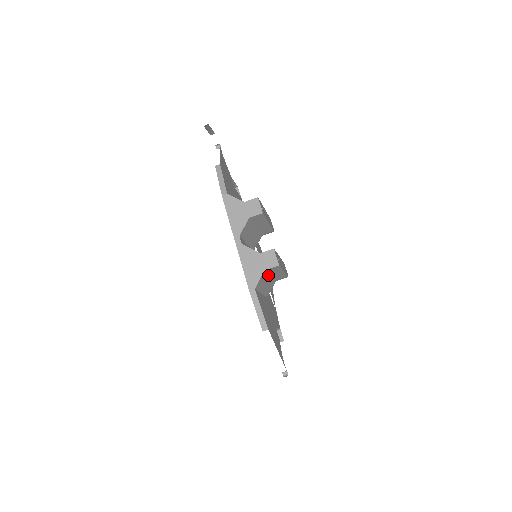
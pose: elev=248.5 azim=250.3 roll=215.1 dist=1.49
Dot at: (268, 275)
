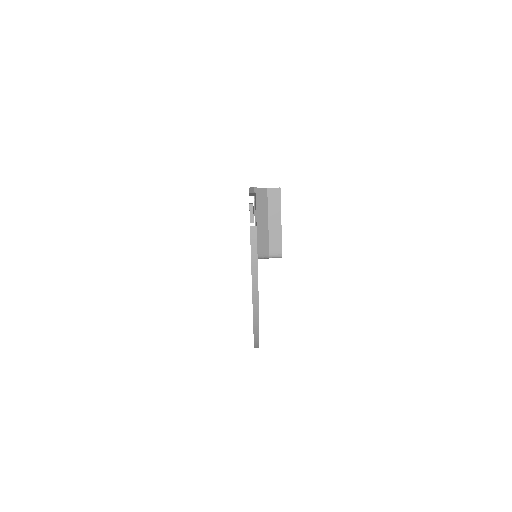
Dot at: (267, 210)
